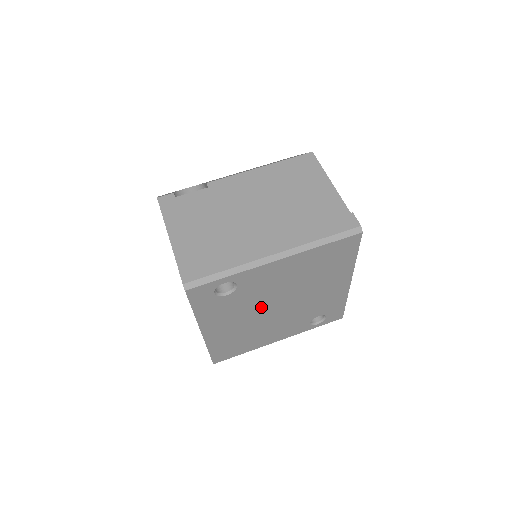
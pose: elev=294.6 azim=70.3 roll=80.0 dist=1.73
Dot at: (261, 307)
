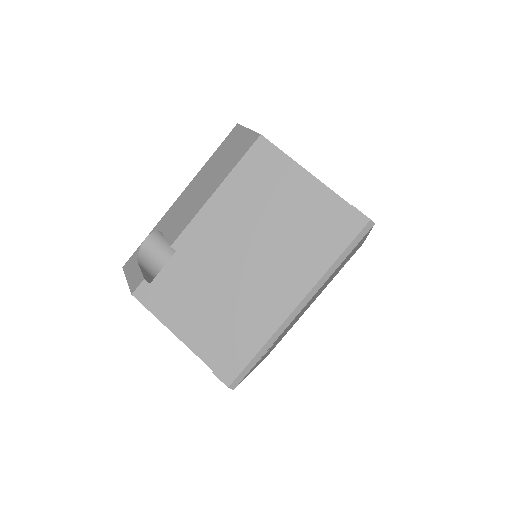
Dot at: occluded
